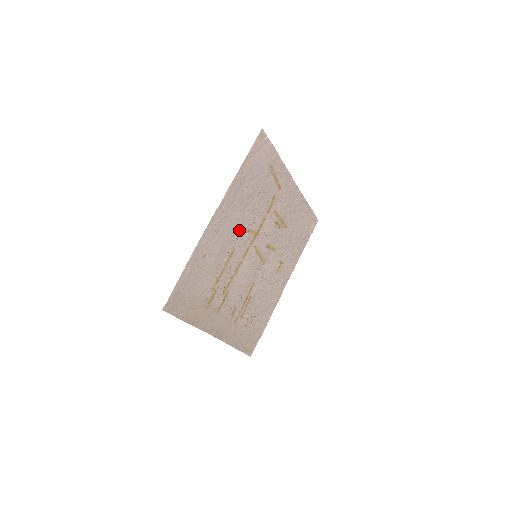
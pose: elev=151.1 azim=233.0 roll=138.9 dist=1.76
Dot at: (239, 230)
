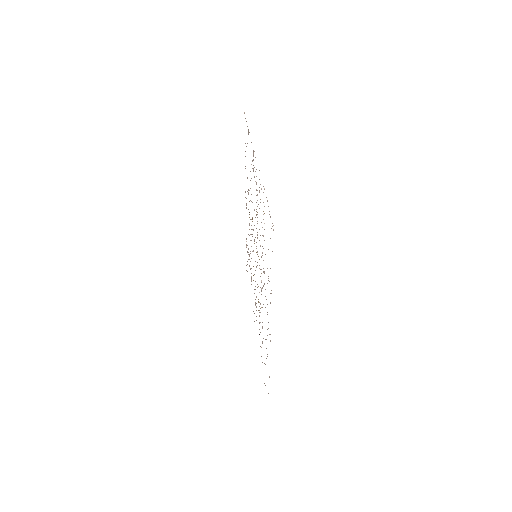
Dot at: (262, 287)
